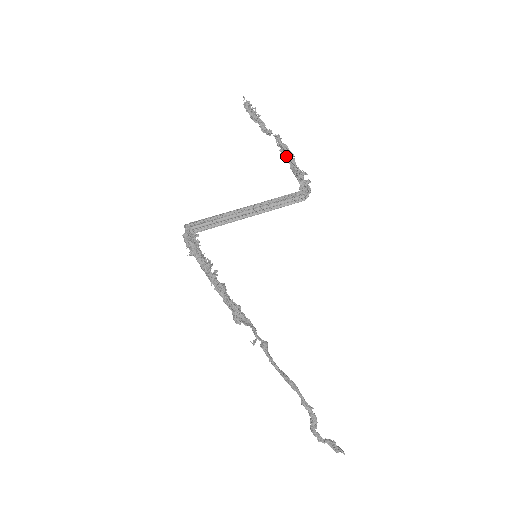
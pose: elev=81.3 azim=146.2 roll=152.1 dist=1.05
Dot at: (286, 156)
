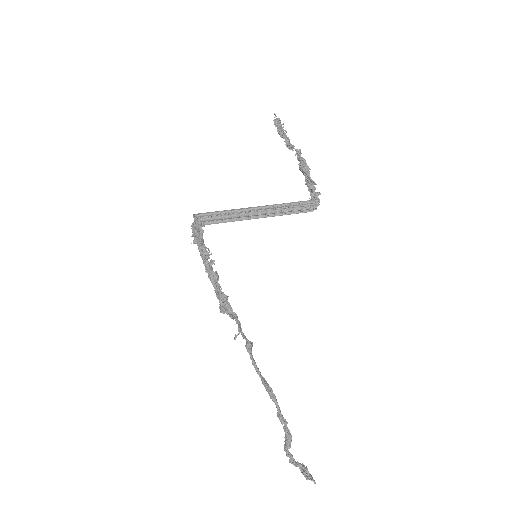
Dot at: (302, 168)
